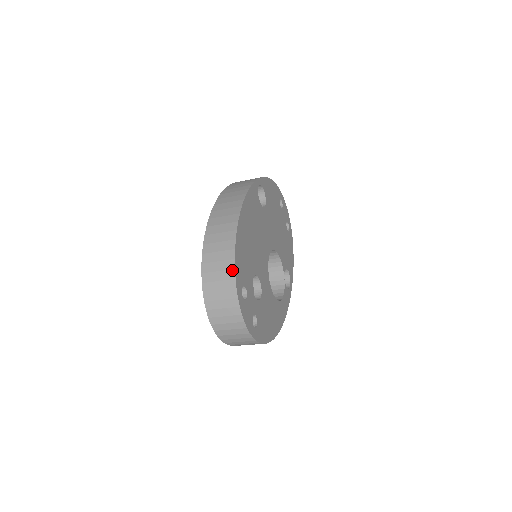
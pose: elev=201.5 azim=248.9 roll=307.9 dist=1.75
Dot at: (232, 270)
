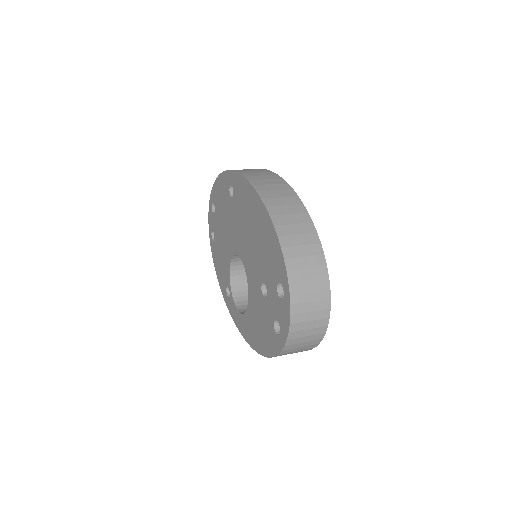
Dot at: (321, 256)
